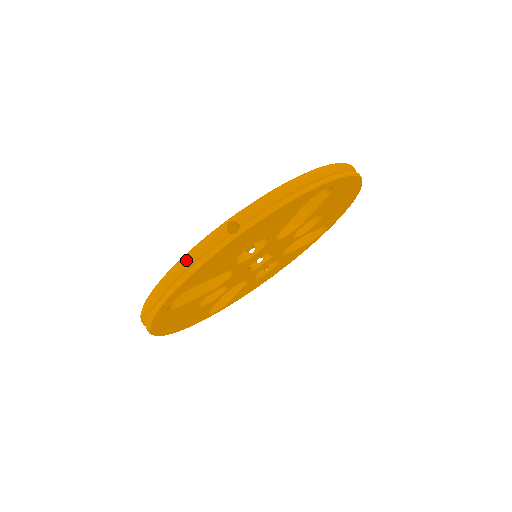
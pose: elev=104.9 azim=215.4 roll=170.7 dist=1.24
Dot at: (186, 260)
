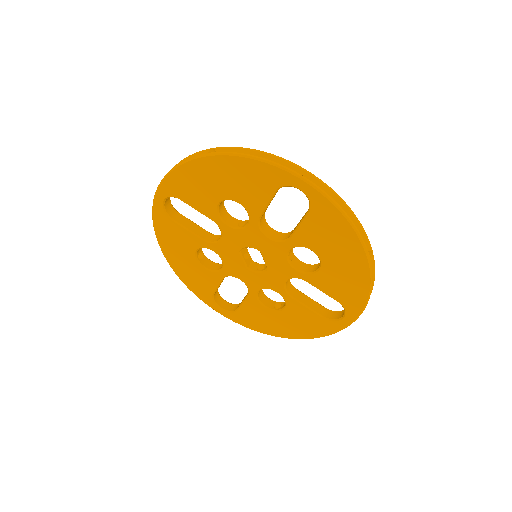
Dot at: occluded
